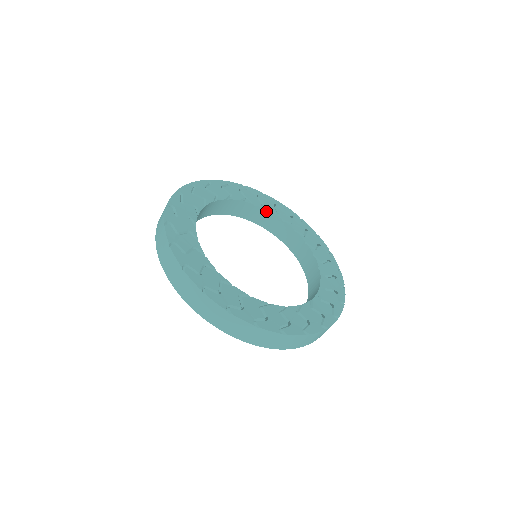
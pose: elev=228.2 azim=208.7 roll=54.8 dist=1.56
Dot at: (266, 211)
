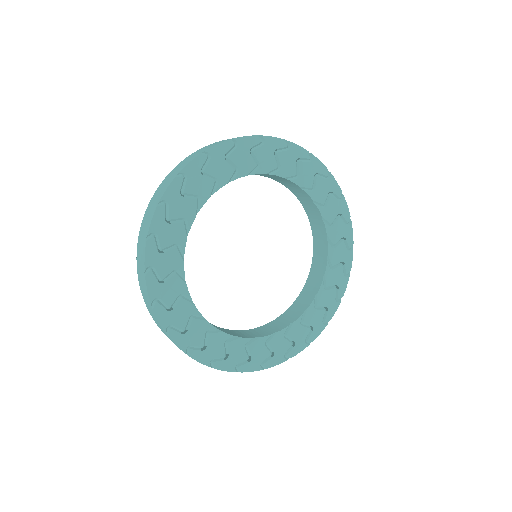
Dot at: occluded
